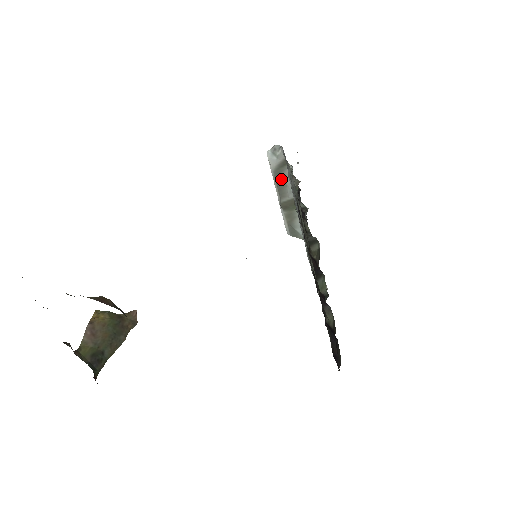
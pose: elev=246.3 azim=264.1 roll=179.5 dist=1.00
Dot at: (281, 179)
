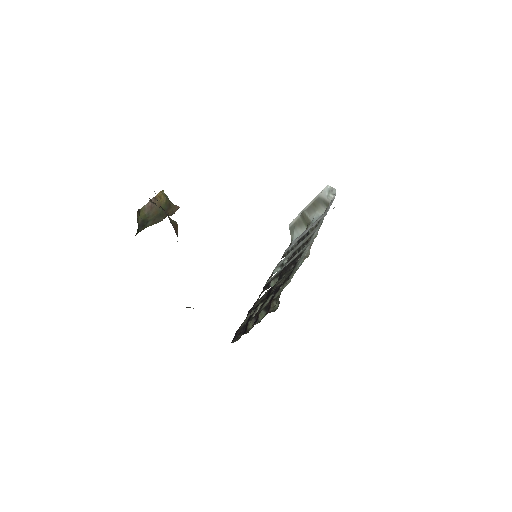
Dot at: (317, 205)
